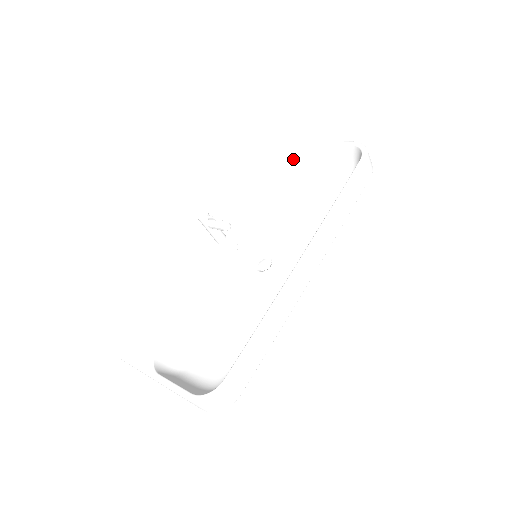
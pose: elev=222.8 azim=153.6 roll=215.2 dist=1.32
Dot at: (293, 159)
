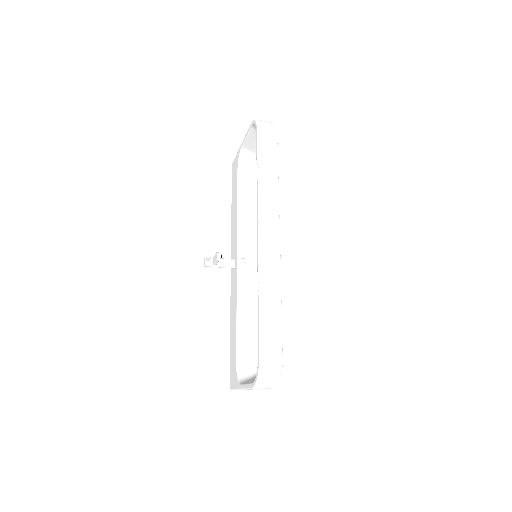
Dot at: (240, 169)
